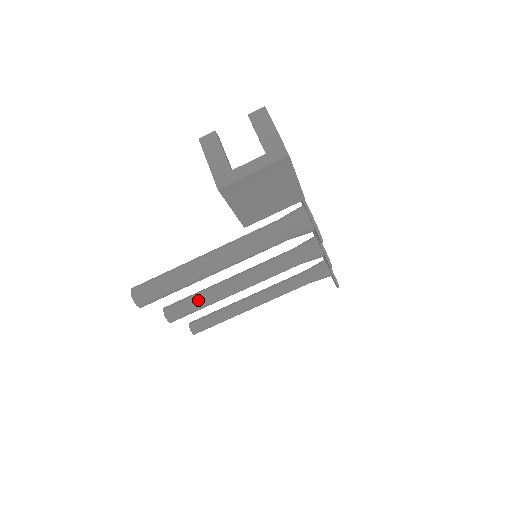
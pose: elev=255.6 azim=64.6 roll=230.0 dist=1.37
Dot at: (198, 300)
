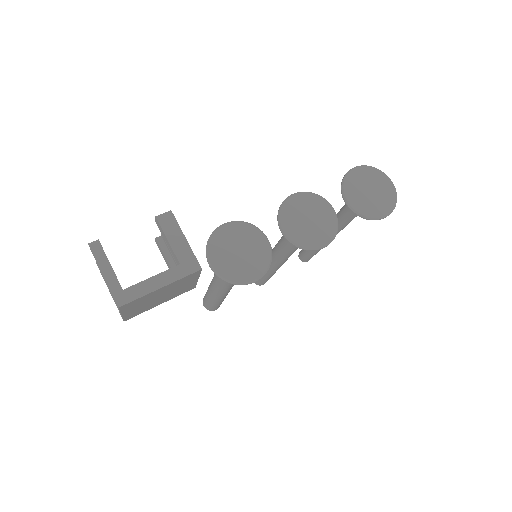
Dot at: occluded
